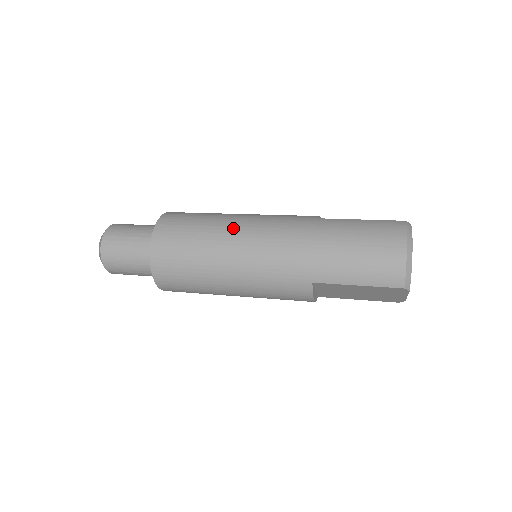
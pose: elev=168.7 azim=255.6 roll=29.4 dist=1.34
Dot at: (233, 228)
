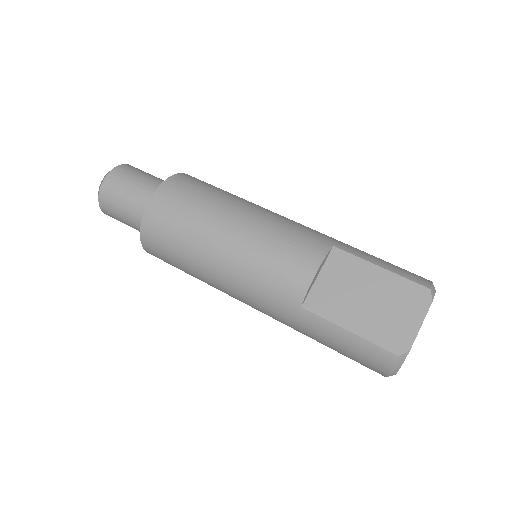
Dot at: (215, 283)
